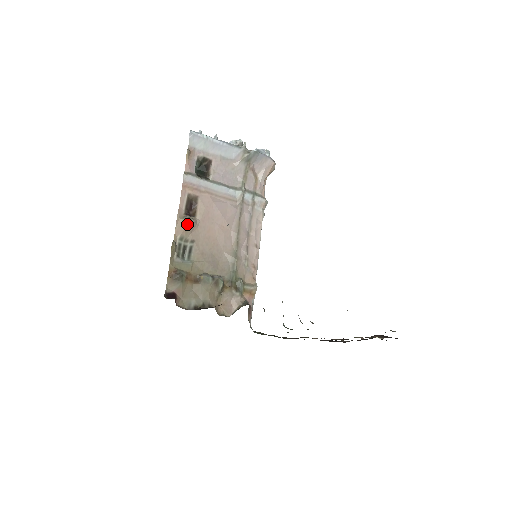
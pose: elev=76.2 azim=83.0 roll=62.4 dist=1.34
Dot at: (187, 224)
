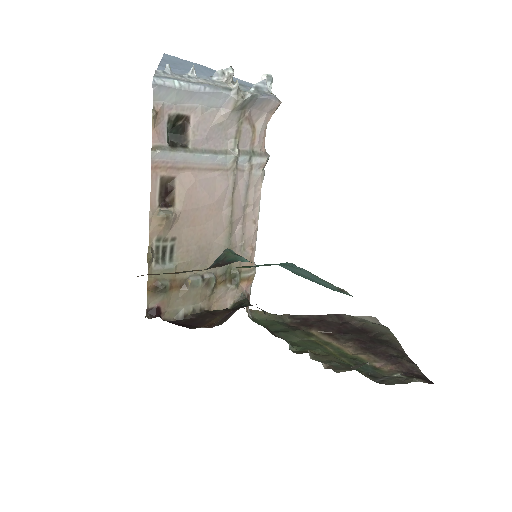
Dot at: (164, 223)
